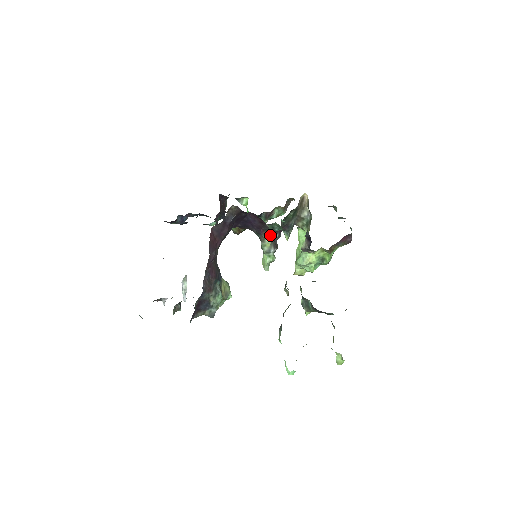
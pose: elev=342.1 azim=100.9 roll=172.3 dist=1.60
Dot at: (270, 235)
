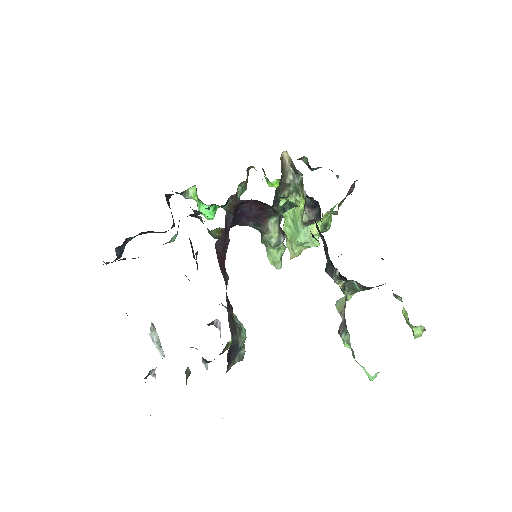
Dot at: (274, 221)
